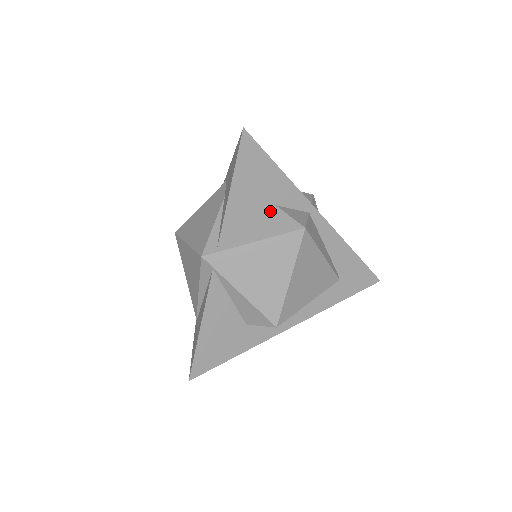
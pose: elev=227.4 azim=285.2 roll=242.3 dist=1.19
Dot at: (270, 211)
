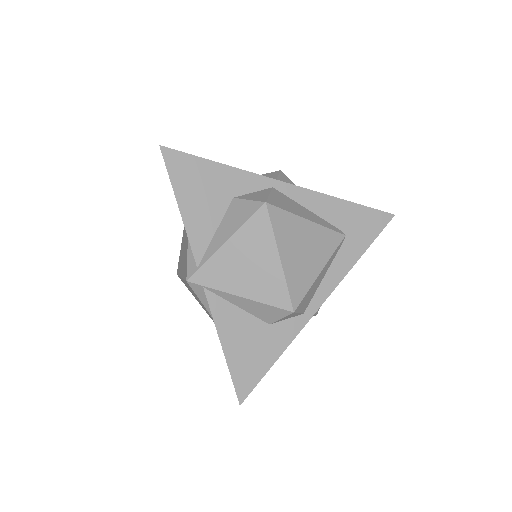
Dot at: (230, 206)
